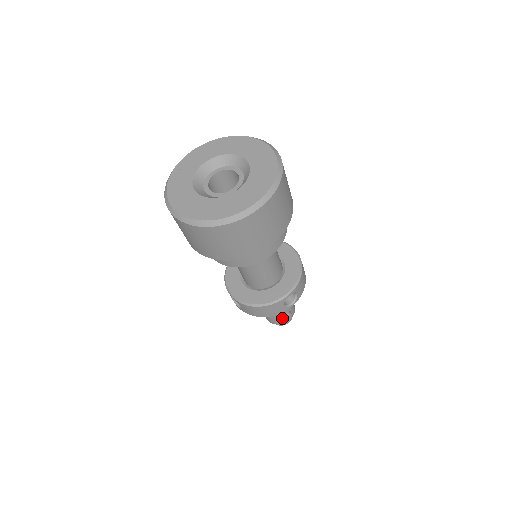
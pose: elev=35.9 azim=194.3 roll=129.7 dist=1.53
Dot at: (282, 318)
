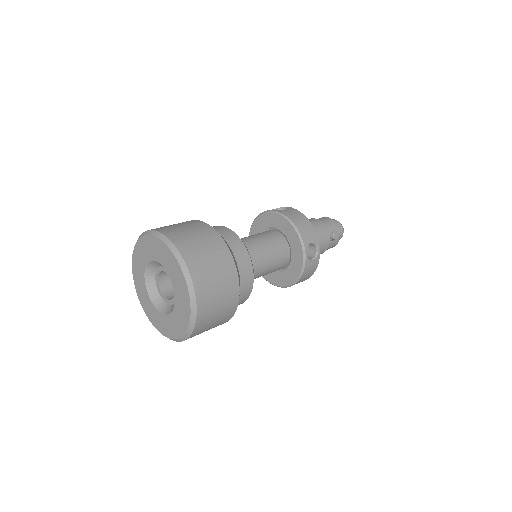
Dot at: (332, 243)
